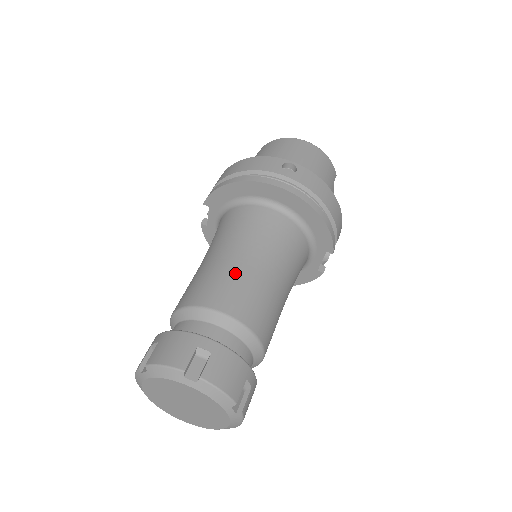
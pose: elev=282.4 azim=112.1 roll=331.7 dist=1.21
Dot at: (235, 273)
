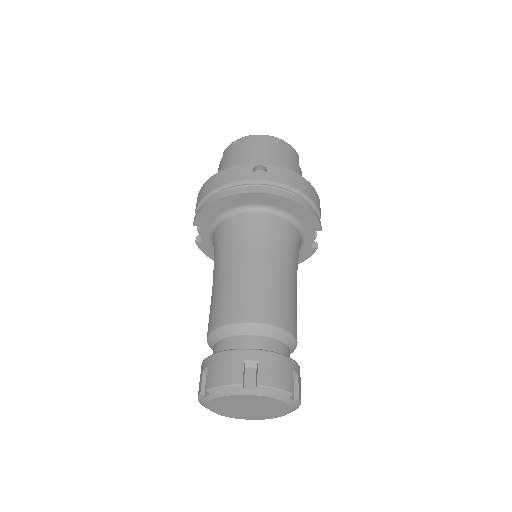
Dot at: (249, 283)
